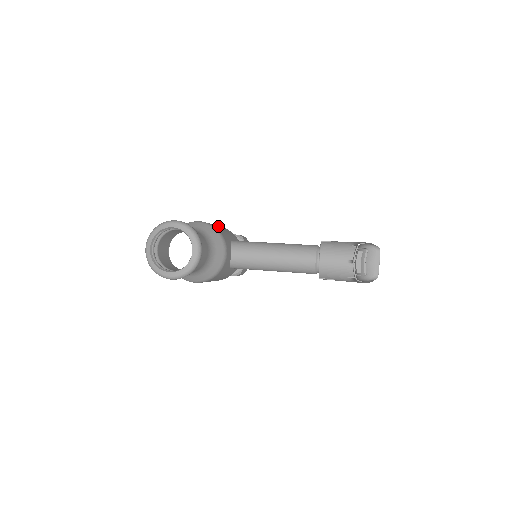
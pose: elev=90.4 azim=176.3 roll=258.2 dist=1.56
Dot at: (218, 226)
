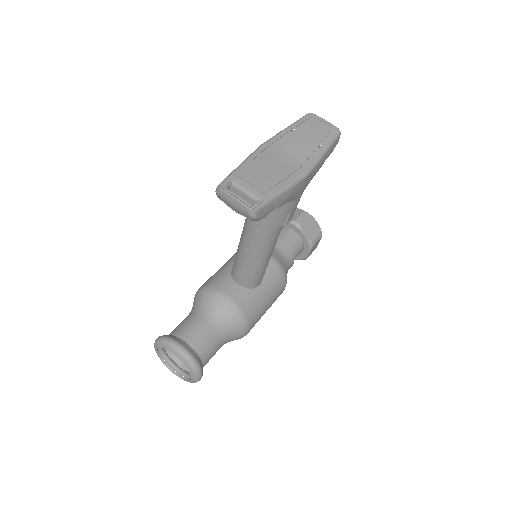
Dot at: (219, 269)
